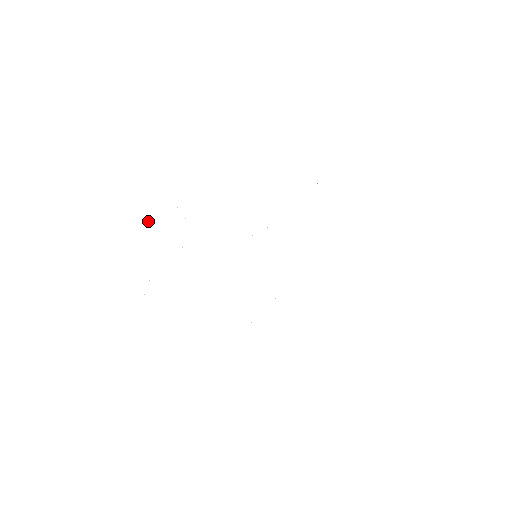
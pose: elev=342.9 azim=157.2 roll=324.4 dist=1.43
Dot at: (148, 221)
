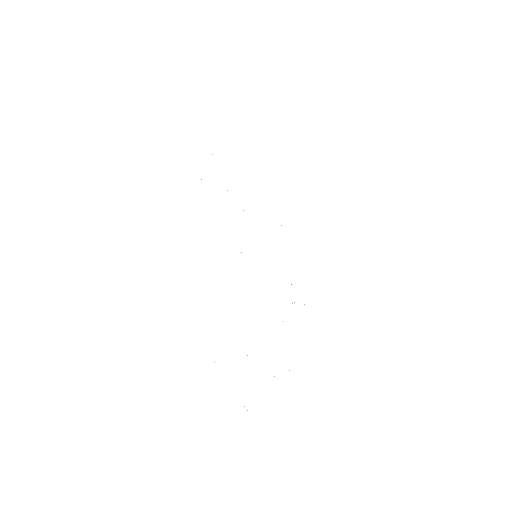
Dot at: occluded
